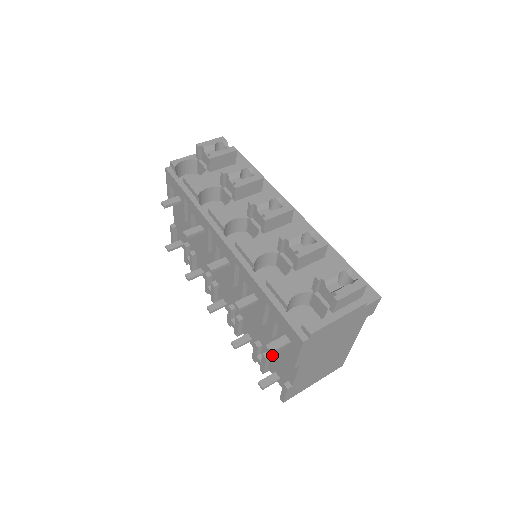
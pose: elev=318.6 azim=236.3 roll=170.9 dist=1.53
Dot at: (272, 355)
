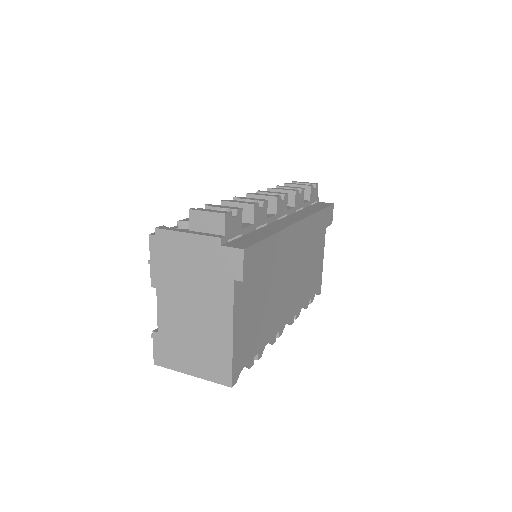
Dot at: occluded
